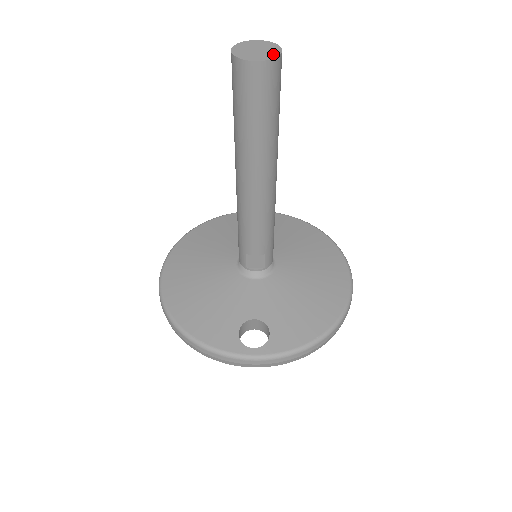
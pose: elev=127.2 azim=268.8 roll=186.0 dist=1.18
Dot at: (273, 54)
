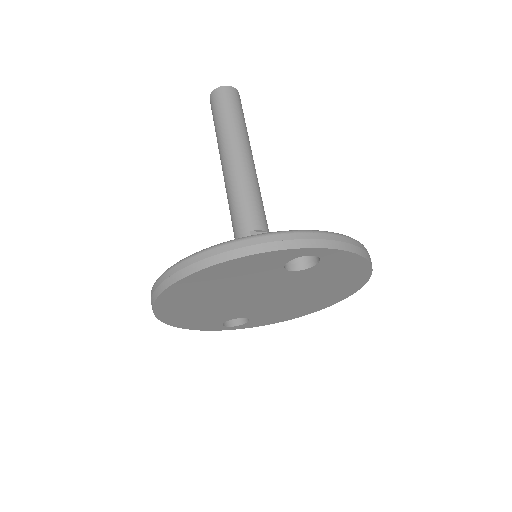
Dot at: occluded
